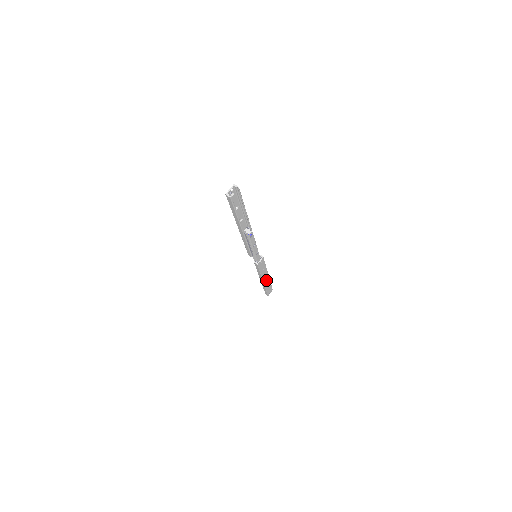
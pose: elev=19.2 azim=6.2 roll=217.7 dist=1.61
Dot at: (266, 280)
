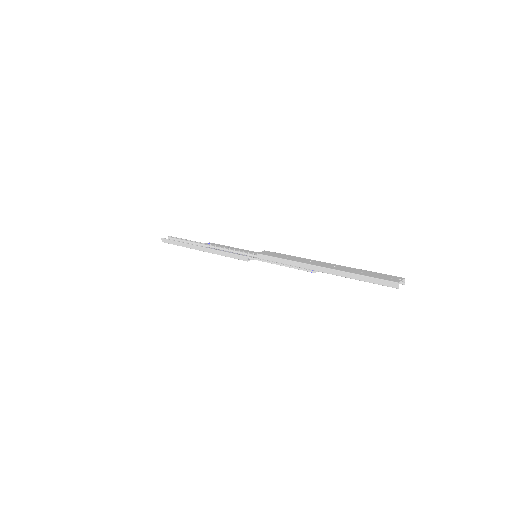
Dot at: occluded
